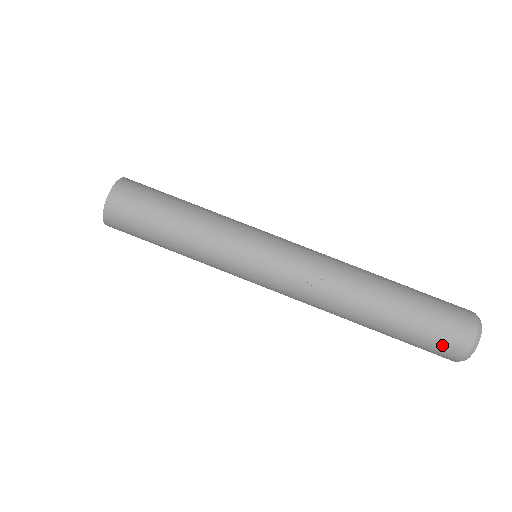
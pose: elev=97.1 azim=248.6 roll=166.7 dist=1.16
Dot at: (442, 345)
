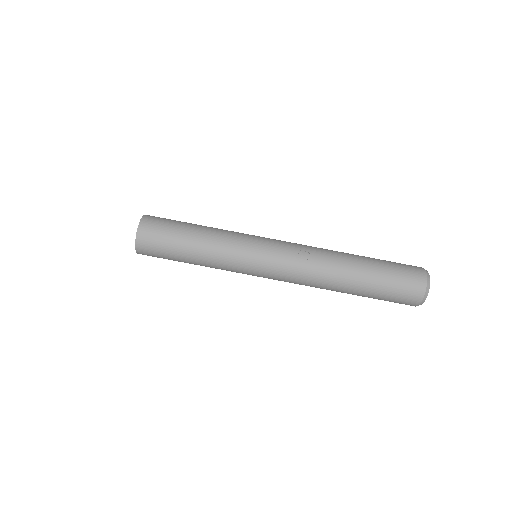
Dot at: (407, 286)
